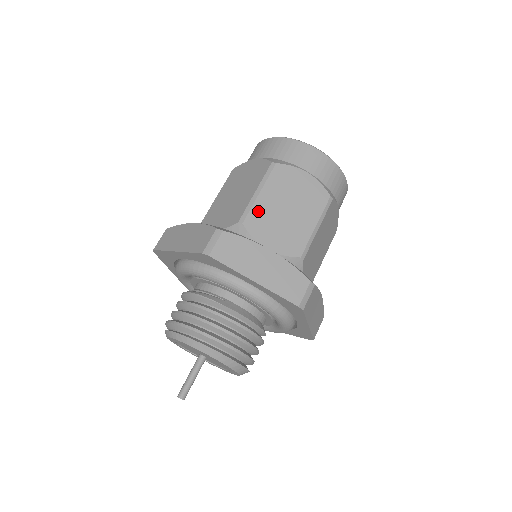
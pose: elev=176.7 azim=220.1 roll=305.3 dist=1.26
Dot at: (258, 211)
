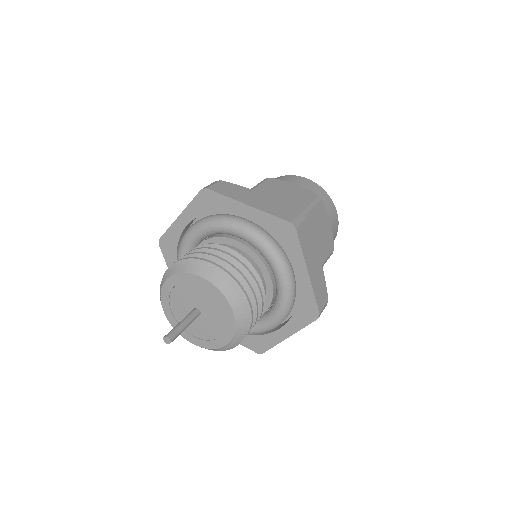
Dot at: occluded
